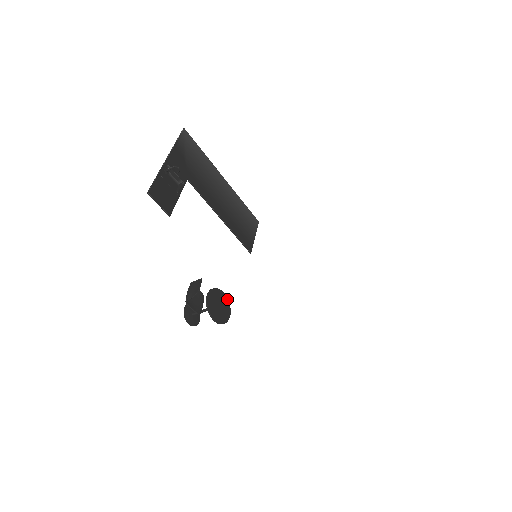
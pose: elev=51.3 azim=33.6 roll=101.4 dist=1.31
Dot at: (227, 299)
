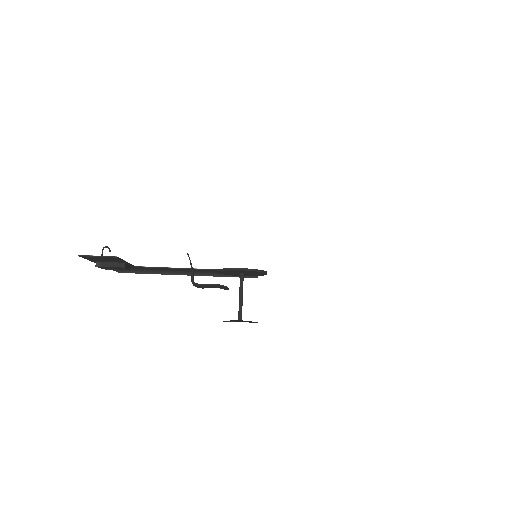
Dot at: occluded
